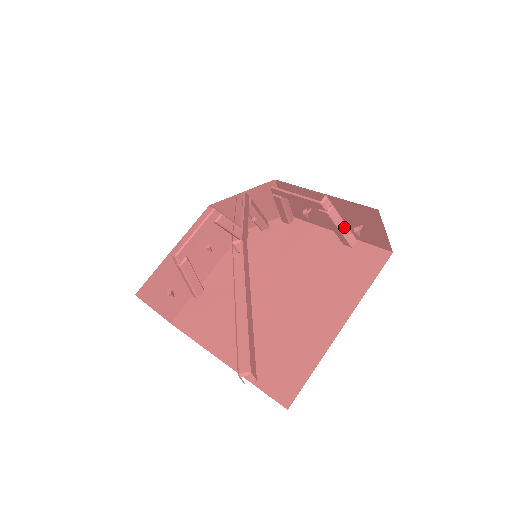
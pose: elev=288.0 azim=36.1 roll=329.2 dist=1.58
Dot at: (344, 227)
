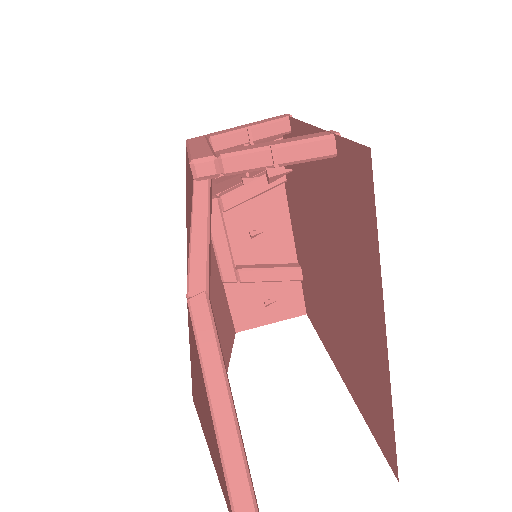
Dot at: (279, 155)
